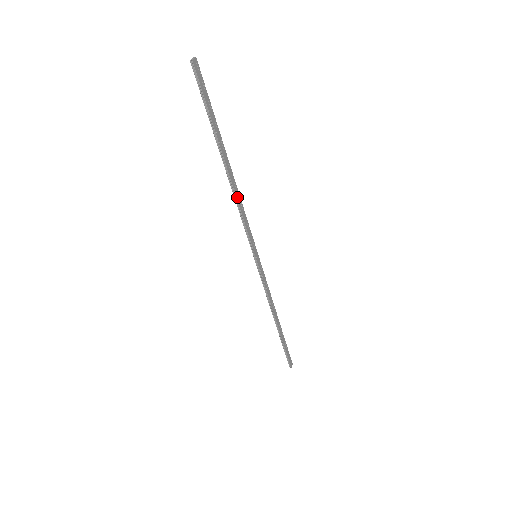
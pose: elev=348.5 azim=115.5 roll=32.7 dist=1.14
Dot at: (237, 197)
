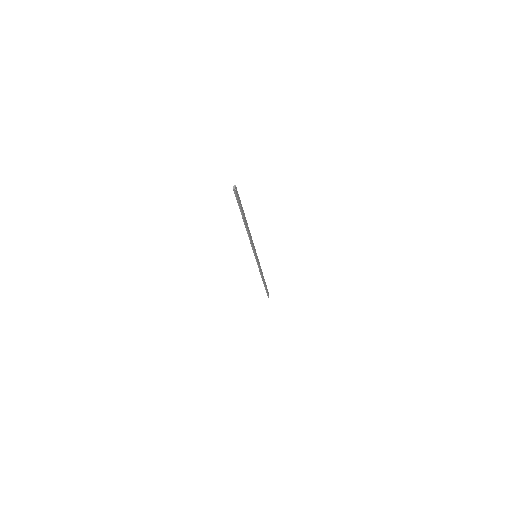
Dot at: (250, 235)
